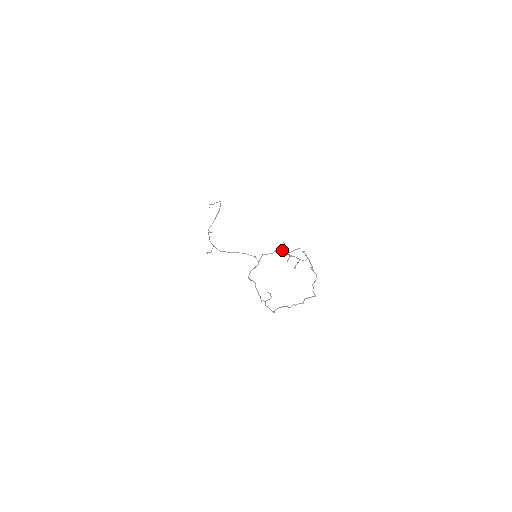
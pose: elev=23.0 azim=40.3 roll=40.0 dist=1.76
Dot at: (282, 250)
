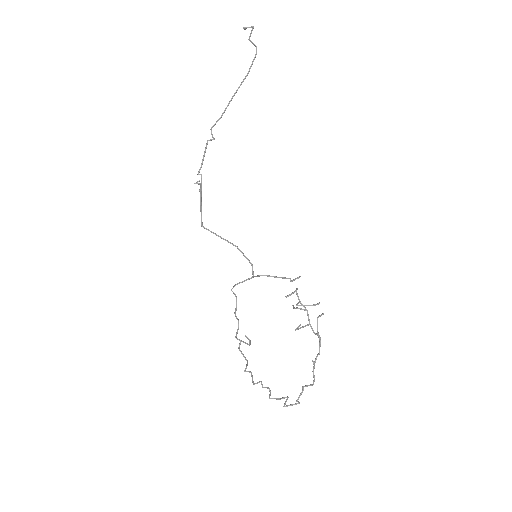
Dot at: (288, 295)
